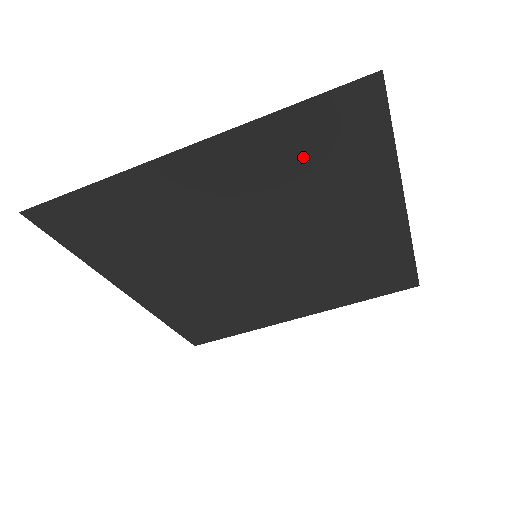
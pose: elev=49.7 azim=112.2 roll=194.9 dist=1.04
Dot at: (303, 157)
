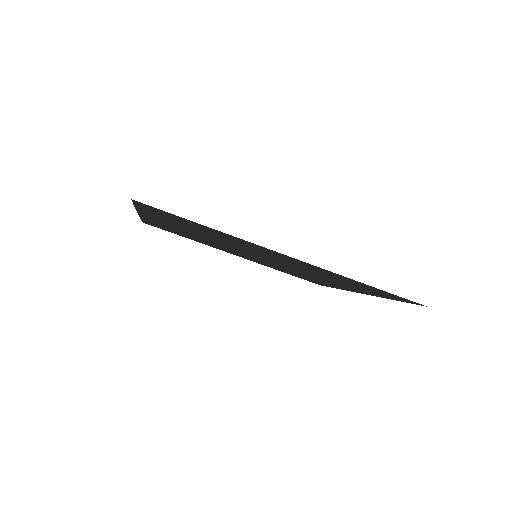
Dot at: (181, 223)
